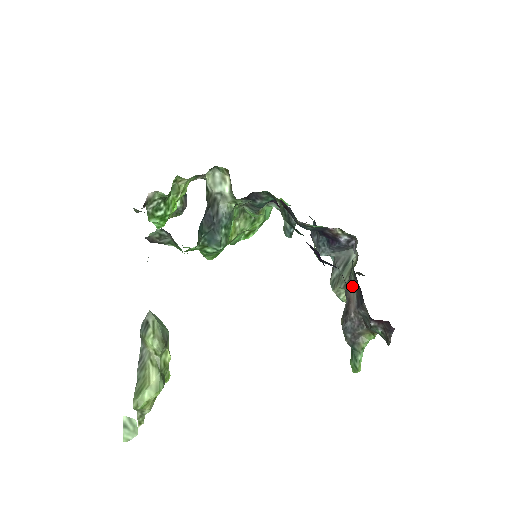
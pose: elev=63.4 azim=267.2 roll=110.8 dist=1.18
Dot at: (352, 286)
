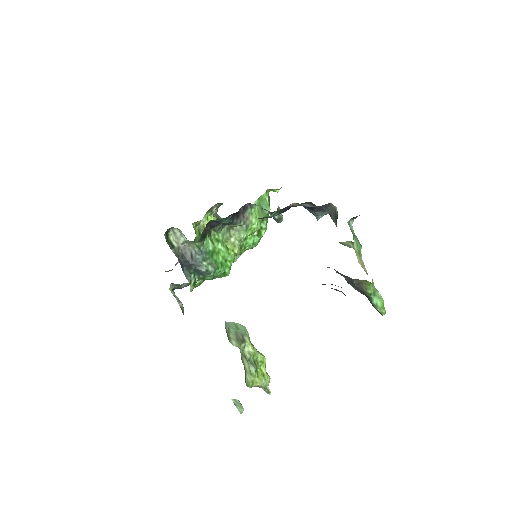
Dot at: occluded
